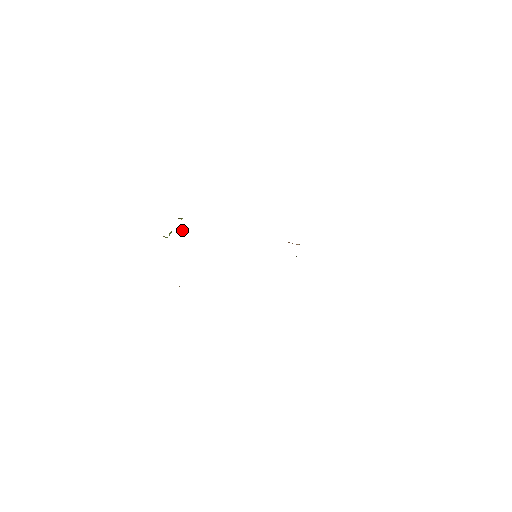
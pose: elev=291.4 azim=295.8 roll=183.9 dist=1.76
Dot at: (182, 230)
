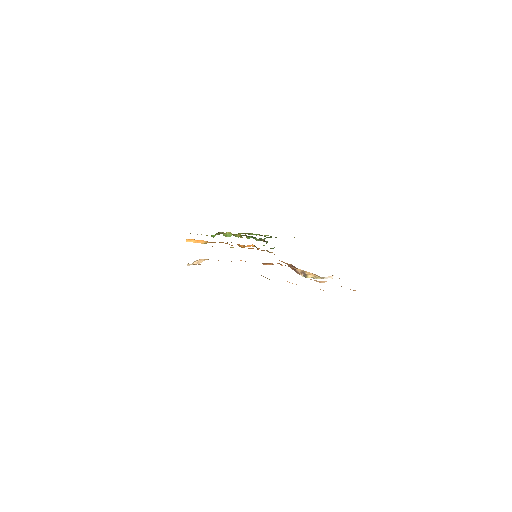
Dot at: (237, 236)
